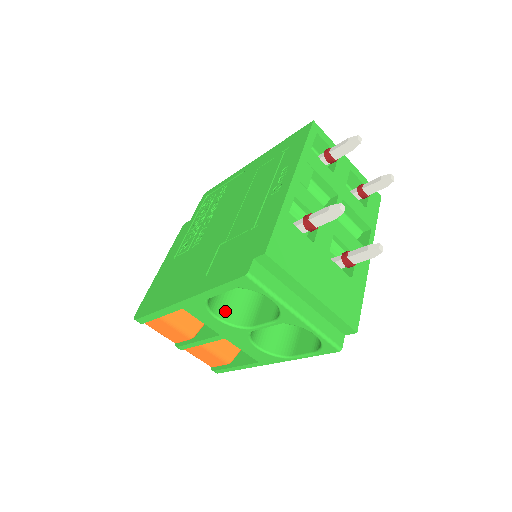
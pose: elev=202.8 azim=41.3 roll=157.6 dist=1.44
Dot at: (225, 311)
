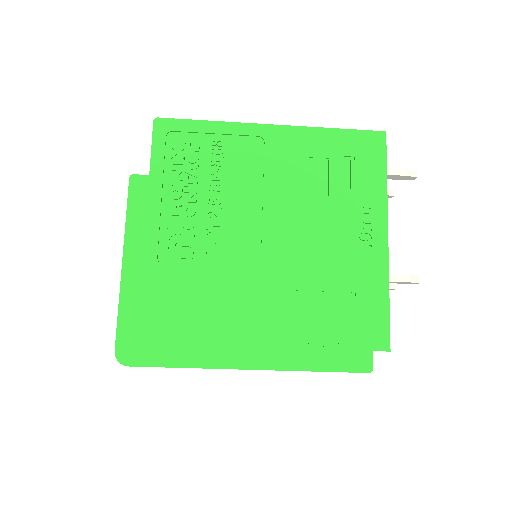
Dot at: occluded
